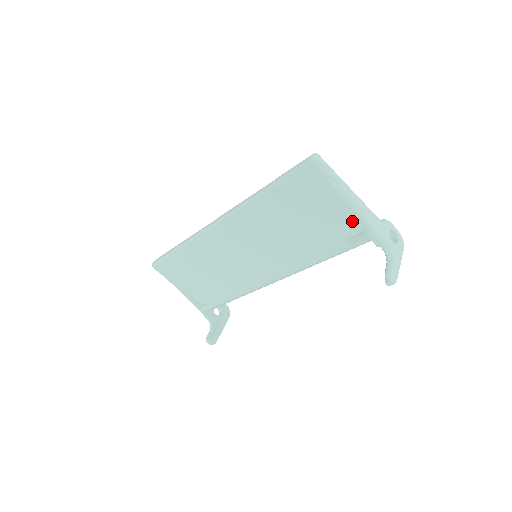
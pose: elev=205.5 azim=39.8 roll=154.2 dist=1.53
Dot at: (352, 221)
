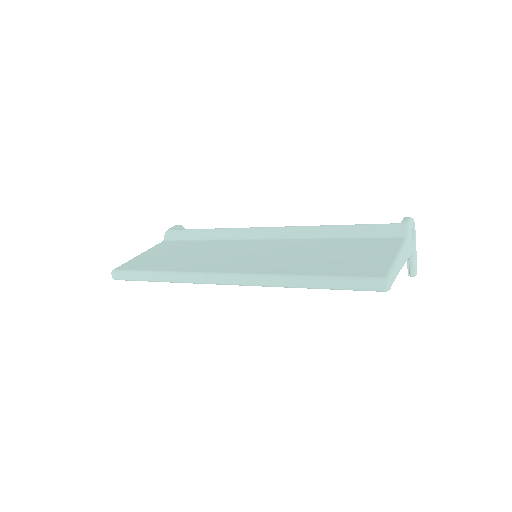
Dot at: occluded
